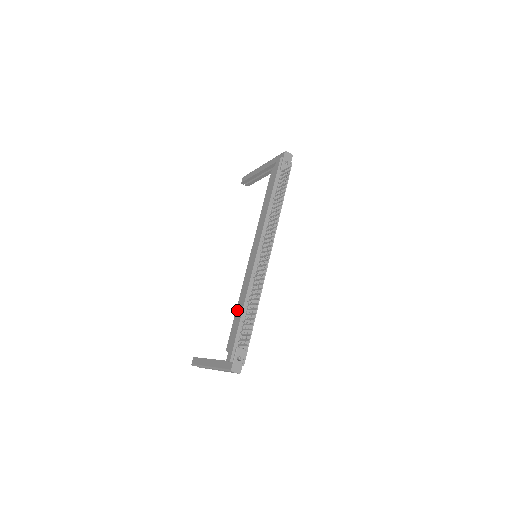
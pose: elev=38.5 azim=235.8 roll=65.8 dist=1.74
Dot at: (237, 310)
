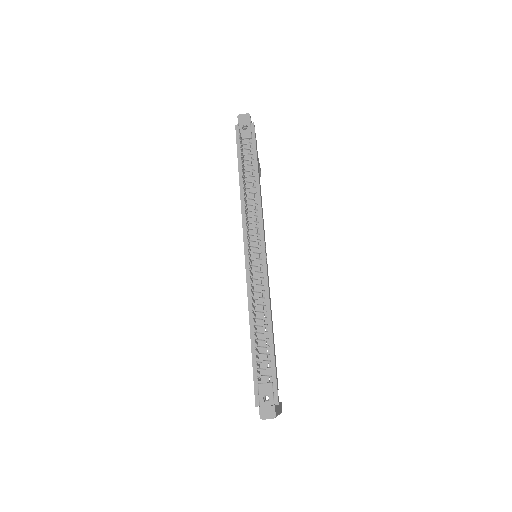
Dot at: occluded
